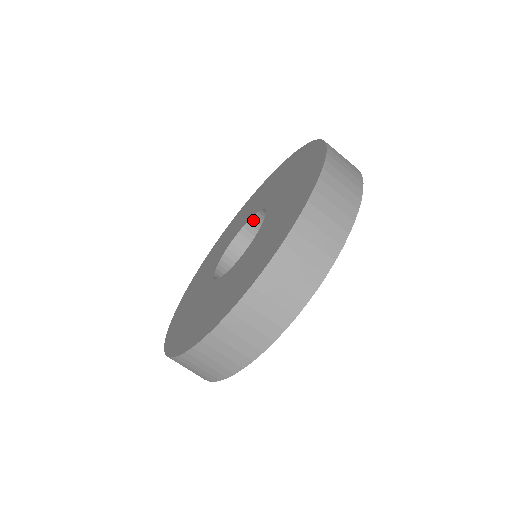
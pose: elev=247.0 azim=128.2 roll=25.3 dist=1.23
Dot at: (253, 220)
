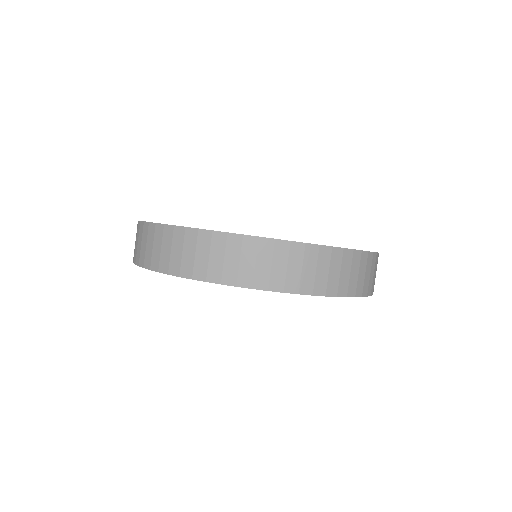
Dot at: occluded
